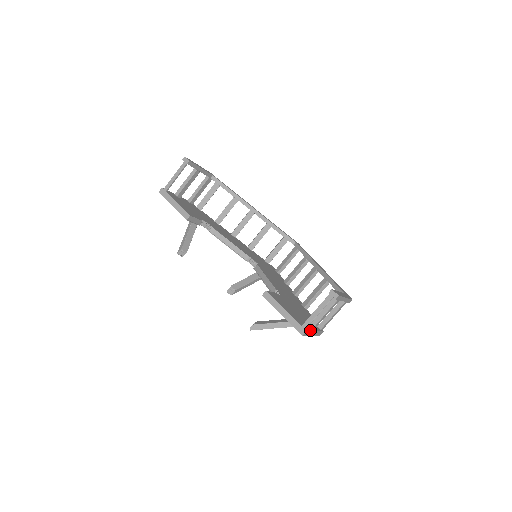
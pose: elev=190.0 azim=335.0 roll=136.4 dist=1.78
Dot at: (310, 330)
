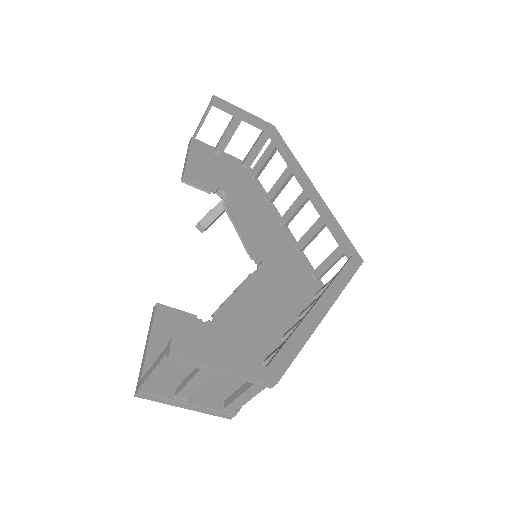
Dot at: (162, 395)
